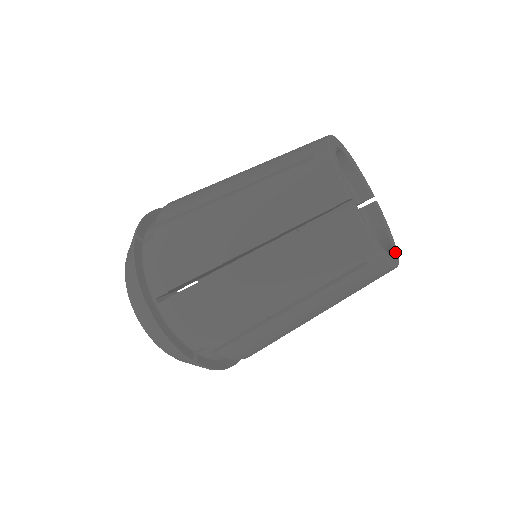
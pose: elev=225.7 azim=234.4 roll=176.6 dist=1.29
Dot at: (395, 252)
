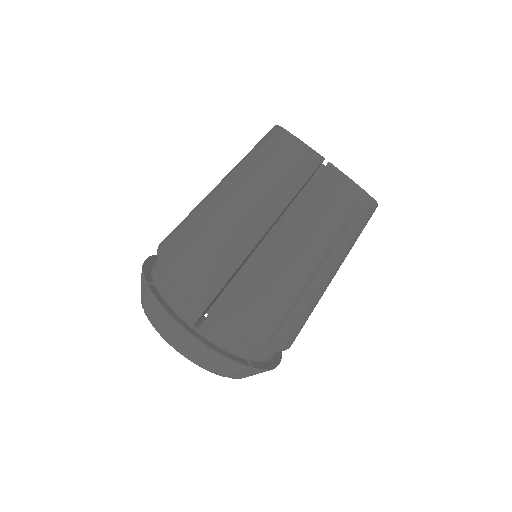
Dot at: occluded
